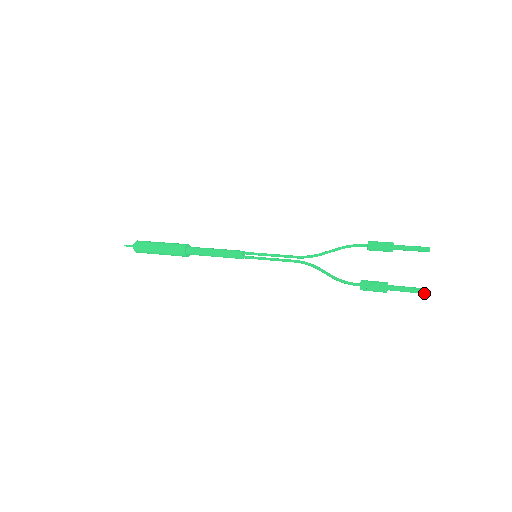
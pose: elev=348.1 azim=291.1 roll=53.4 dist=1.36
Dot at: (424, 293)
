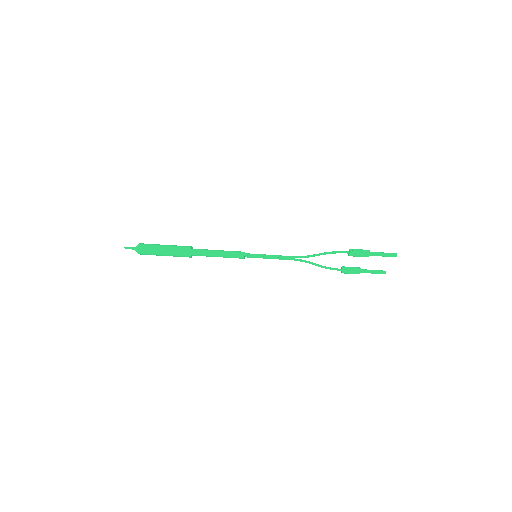
Dot at: (384, 273)
